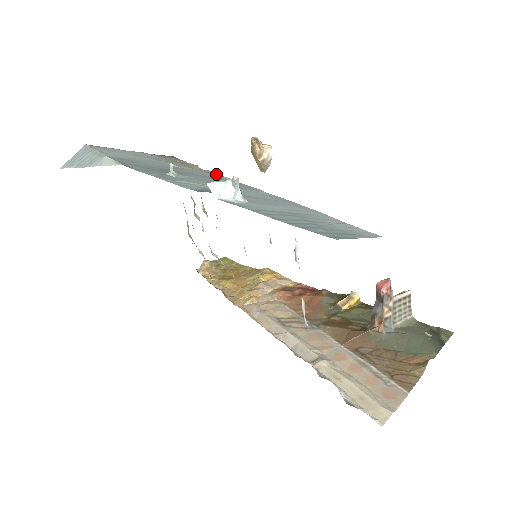
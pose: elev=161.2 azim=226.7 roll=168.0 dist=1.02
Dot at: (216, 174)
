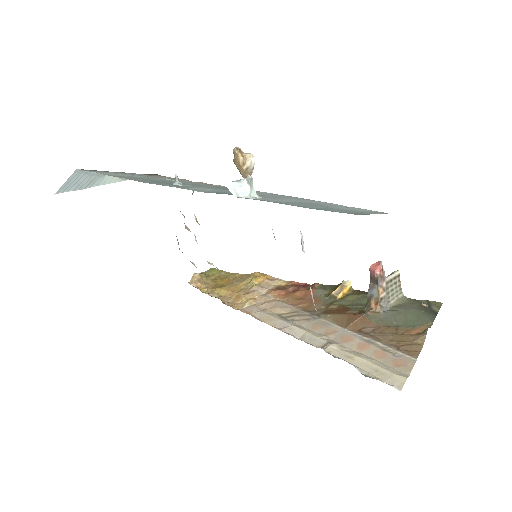
Dot at: (209, 184)
